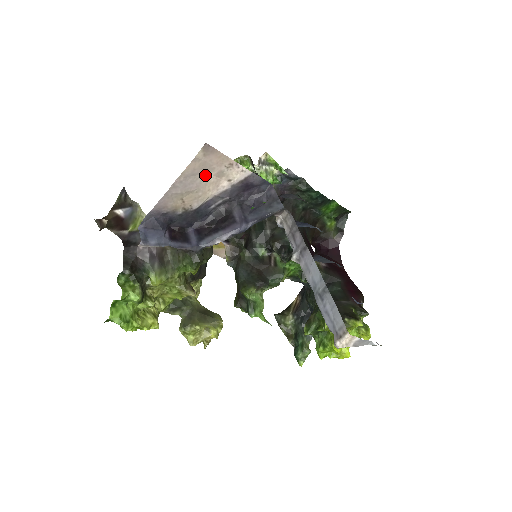
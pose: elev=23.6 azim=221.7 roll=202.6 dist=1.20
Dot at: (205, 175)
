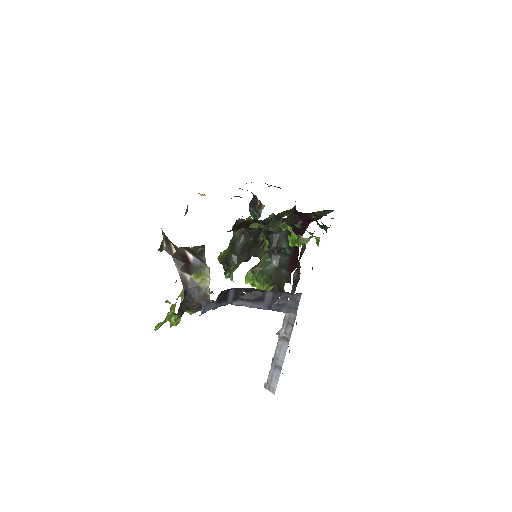
Dot at: occluded
